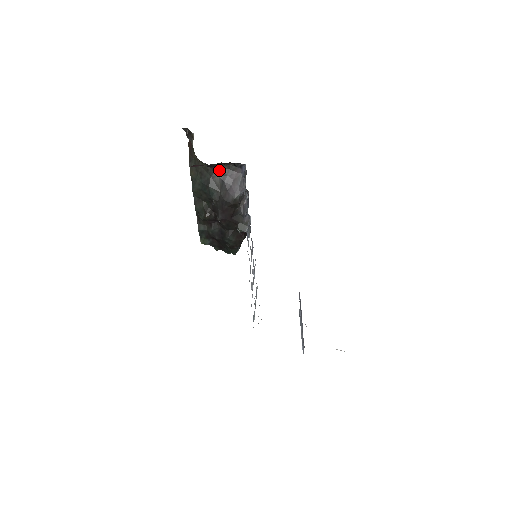
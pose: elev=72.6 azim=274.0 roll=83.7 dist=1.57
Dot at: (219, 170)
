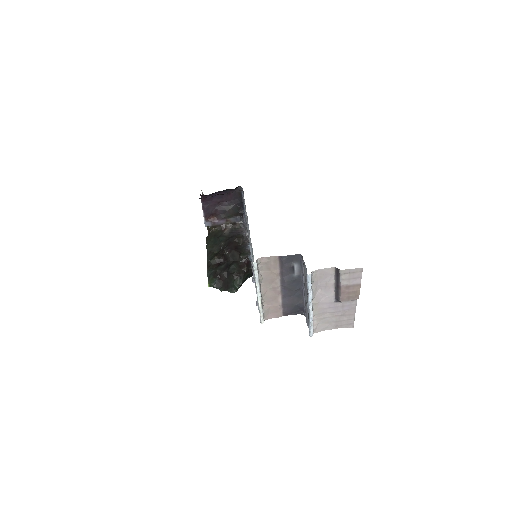
Dot at: (228, 230)
